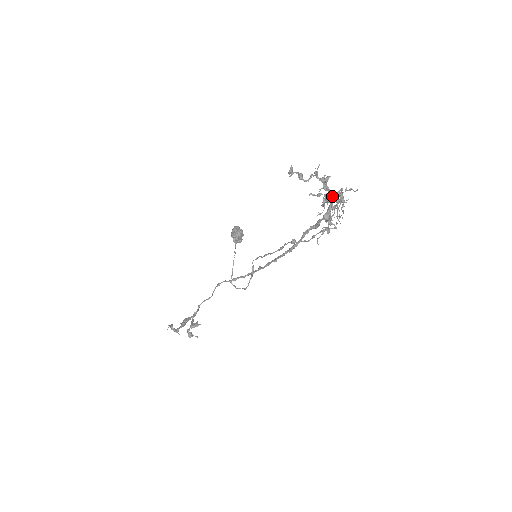
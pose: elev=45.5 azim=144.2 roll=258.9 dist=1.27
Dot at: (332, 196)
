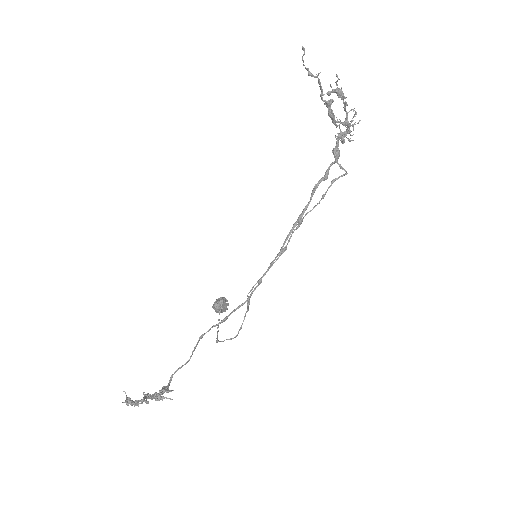
Dot at: (342, 93)
